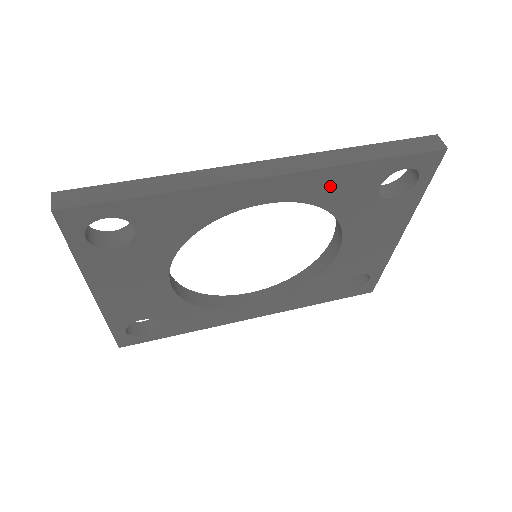
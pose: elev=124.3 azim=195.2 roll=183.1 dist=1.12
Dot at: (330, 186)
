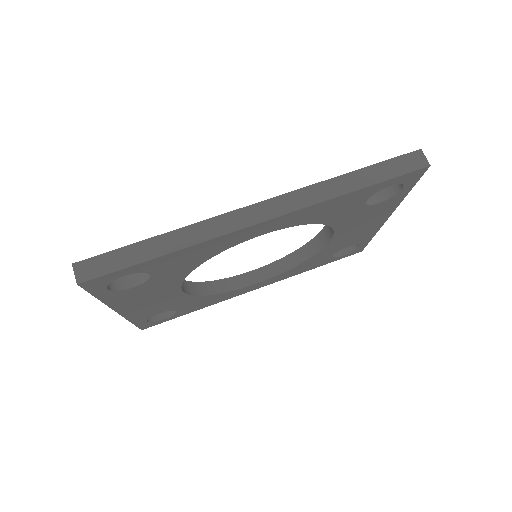
Dot at: (321, 211)
